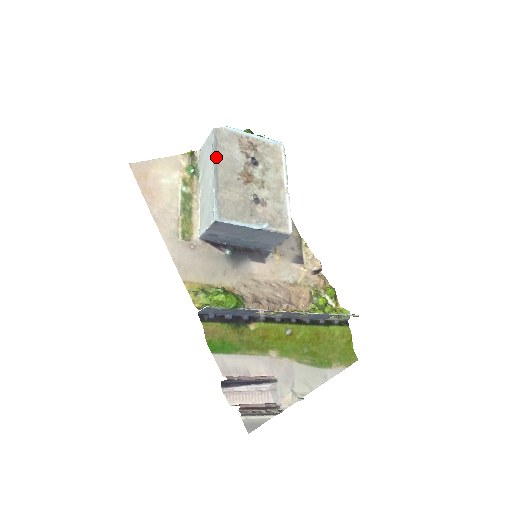
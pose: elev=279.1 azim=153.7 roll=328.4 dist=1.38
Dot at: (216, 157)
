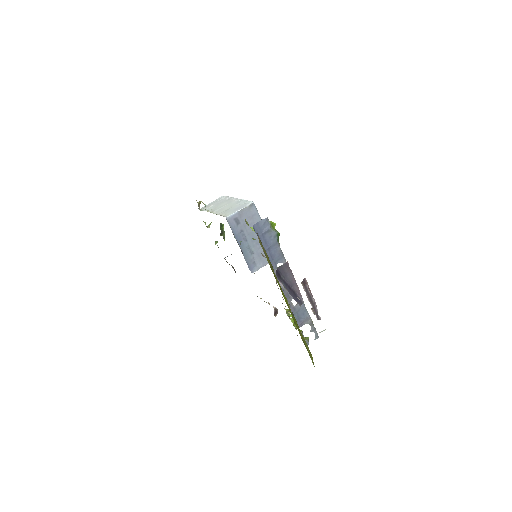
Dot at: occluded
